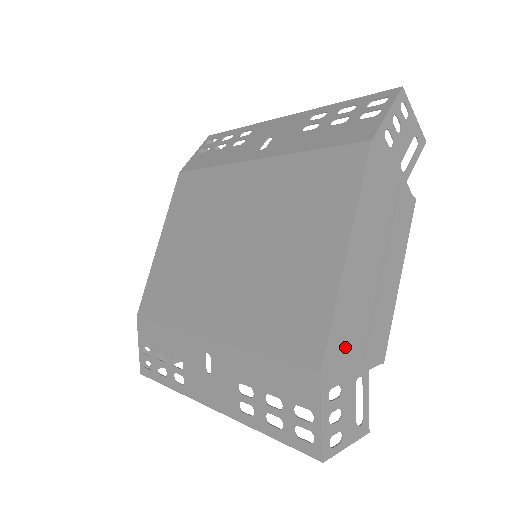
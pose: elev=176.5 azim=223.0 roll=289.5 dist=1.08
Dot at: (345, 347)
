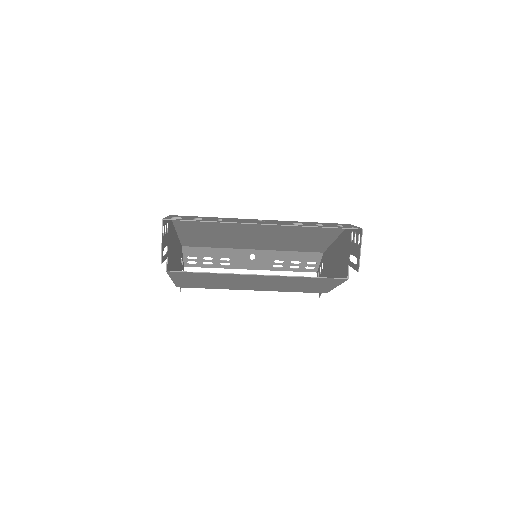
Dot at: (346, 242)
